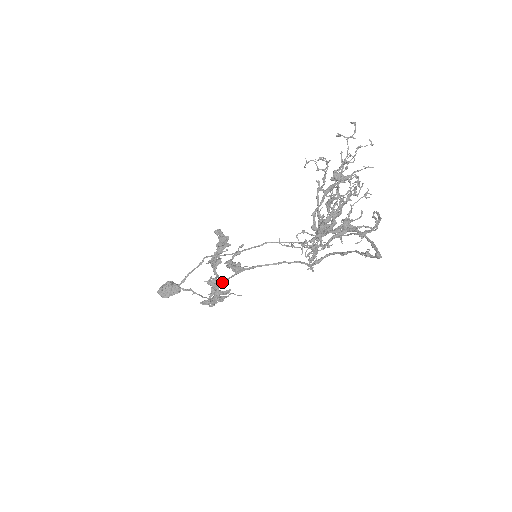
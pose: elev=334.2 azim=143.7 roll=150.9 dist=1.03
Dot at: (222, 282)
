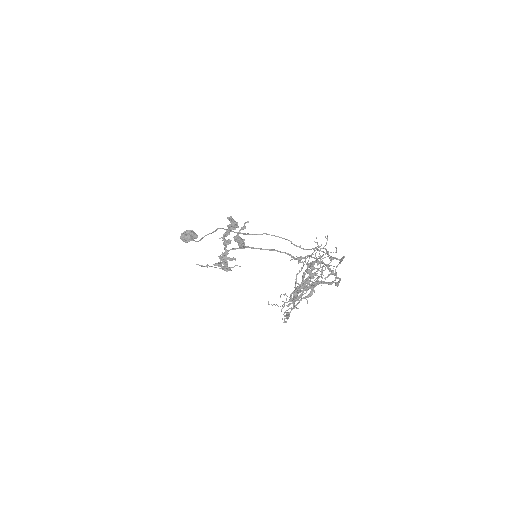
Dot at: occluded
